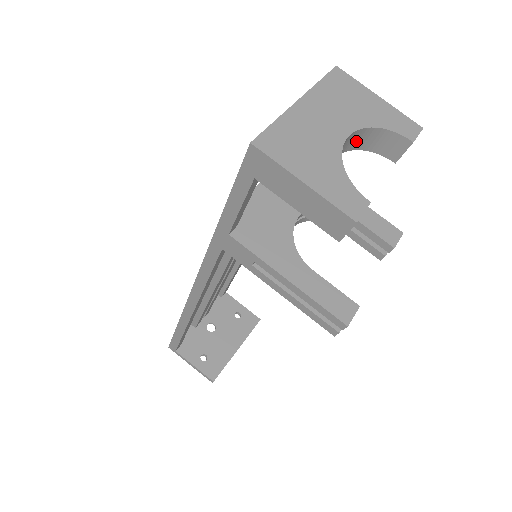
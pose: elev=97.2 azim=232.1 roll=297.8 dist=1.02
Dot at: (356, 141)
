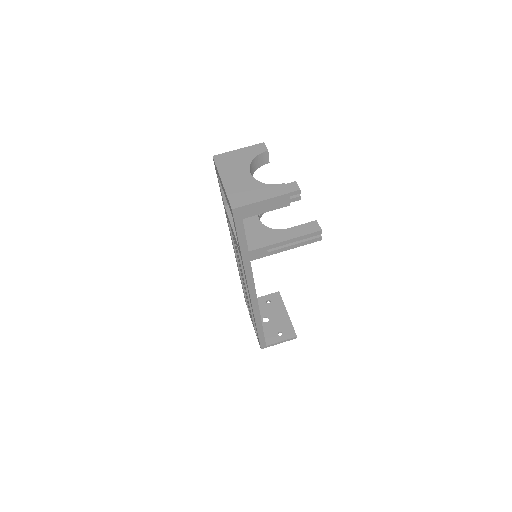
Dot at: (251, 171)
